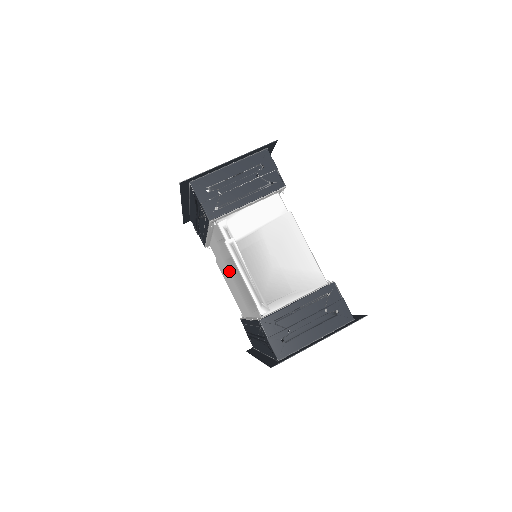
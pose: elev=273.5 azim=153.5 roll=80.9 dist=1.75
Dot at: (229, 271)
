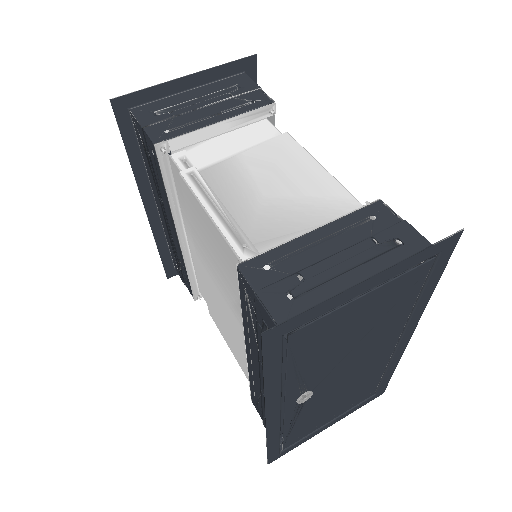
Dot at: (209, 271)
